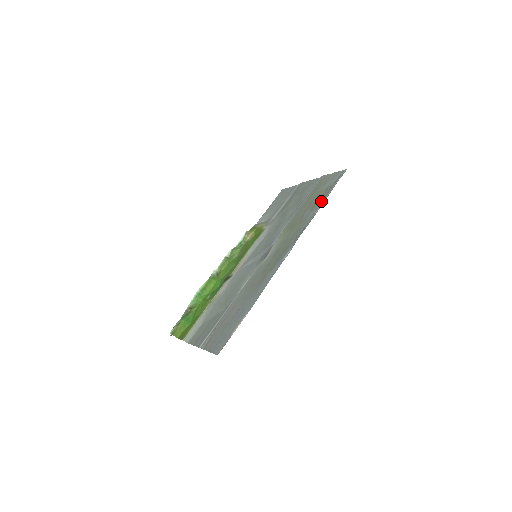
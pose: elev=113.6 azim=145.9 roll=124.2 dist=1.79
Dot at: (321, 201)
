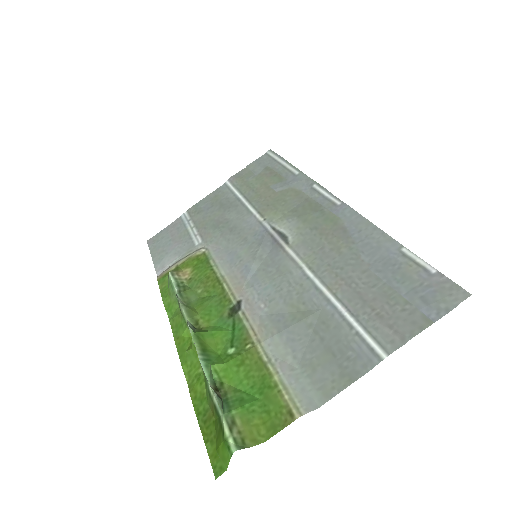
Dot at: (283, 171)
